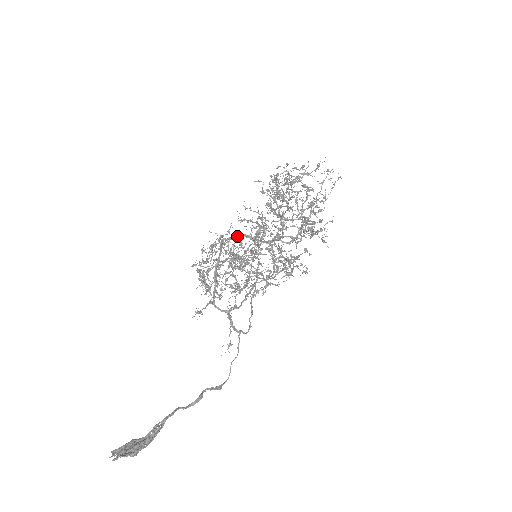
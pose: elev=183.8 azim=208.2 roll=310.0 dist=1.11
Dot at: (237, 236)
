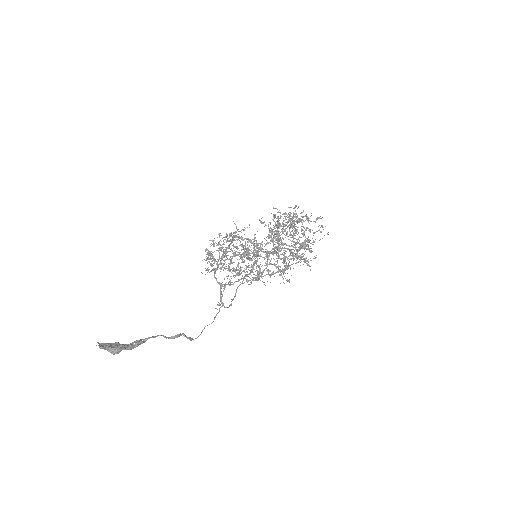
Dot at: (245, 238)
